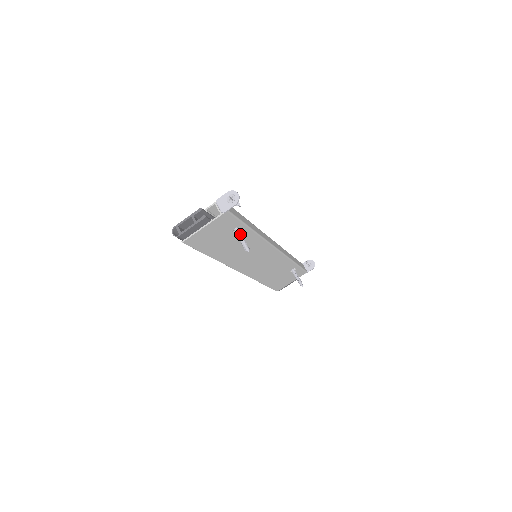
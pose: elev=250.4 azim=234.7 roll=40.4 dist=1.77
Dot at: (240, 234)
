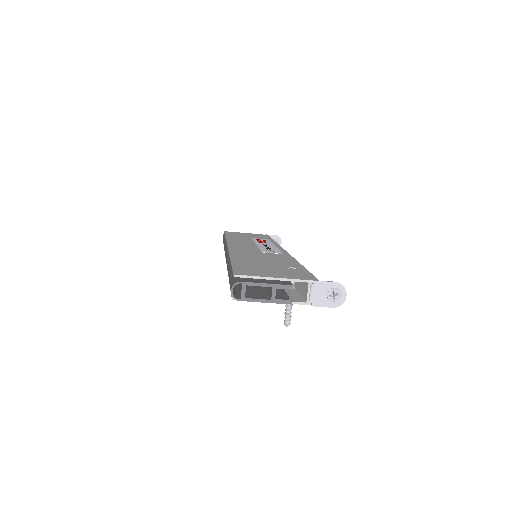
Dot at: occluded
